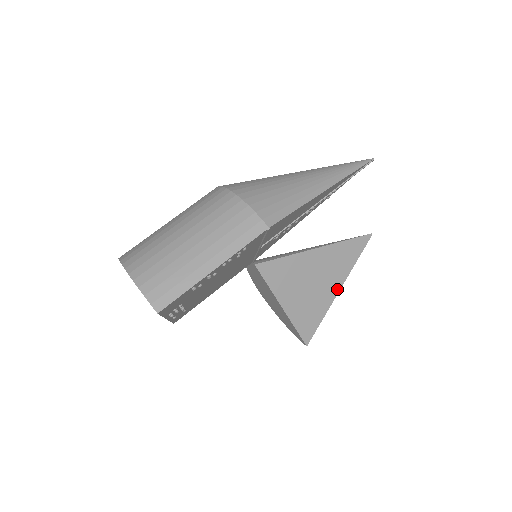
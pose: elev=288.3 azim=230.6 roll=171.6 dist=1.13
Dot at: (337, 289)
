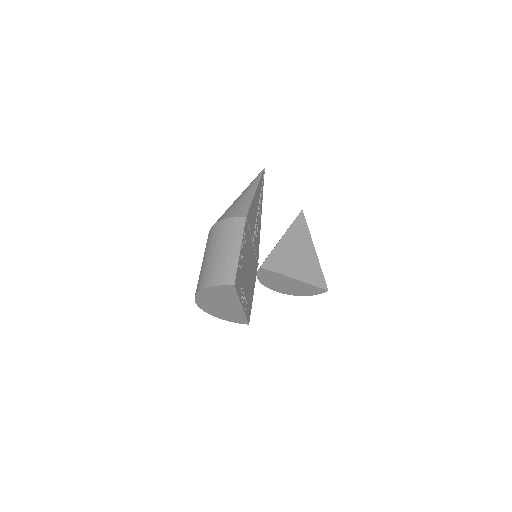
Dot at: (313, 250)
